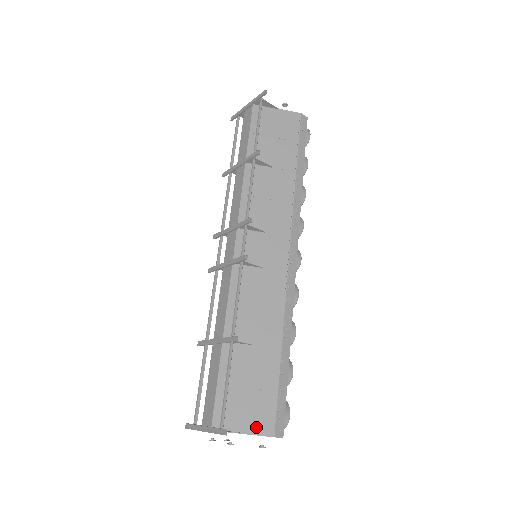
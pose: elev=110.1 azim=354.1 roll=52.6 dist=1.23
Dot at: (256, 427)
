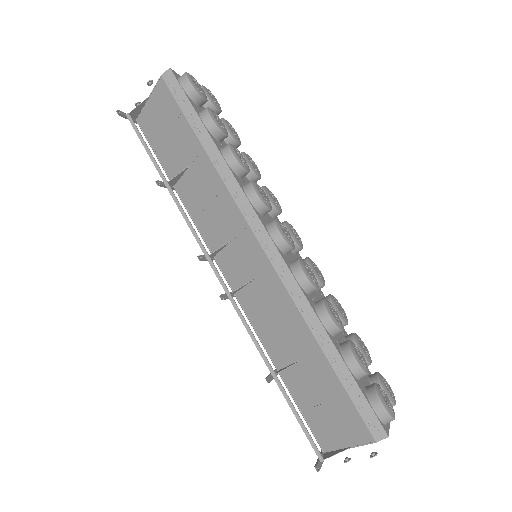
Dot at: (355, 438)
